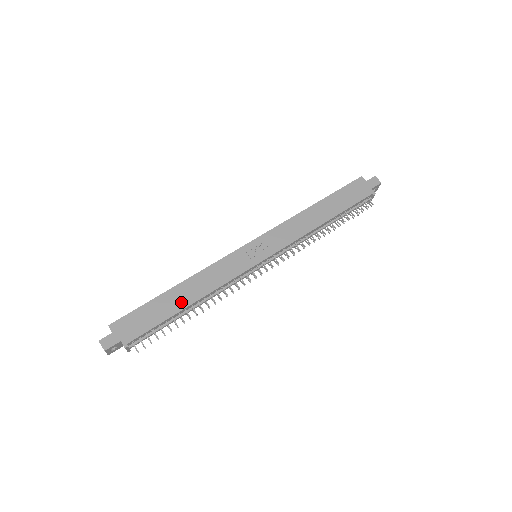
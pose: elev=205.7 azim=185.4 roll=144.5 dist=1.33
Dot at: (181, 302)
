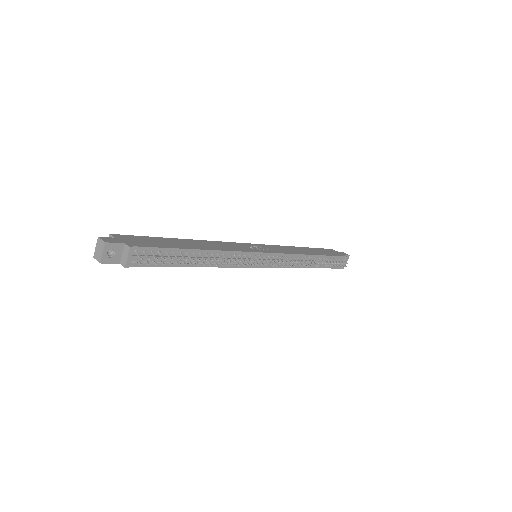
Dot at: (190, 246)
